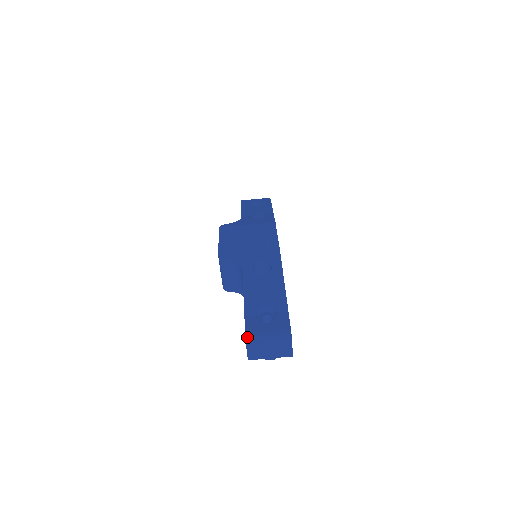
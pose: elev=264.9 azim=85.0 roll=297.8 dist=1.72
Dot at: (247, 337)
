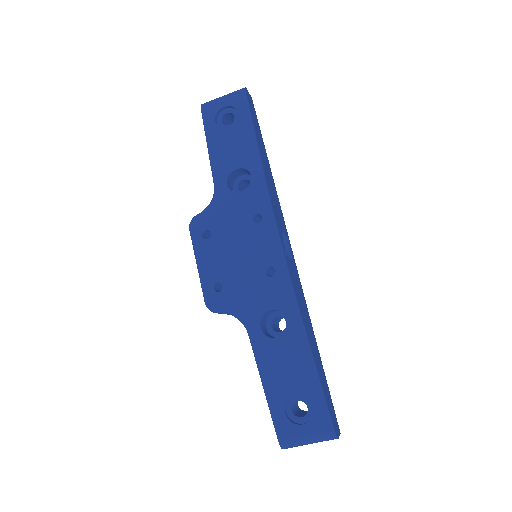
Dot at: (282, 445)
